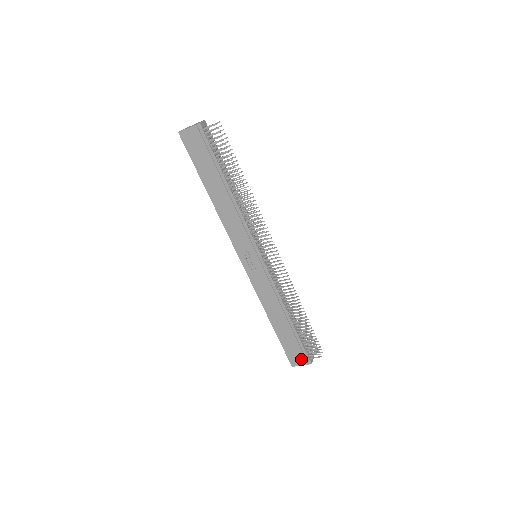
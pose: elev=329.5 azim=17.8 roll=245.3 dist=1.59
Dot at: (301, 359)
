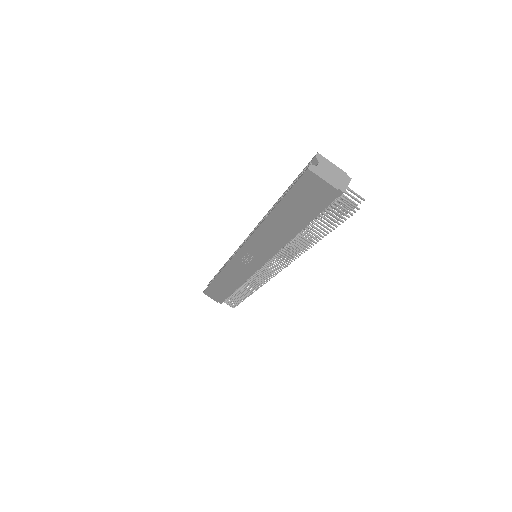
Dot at: (216, 298)
